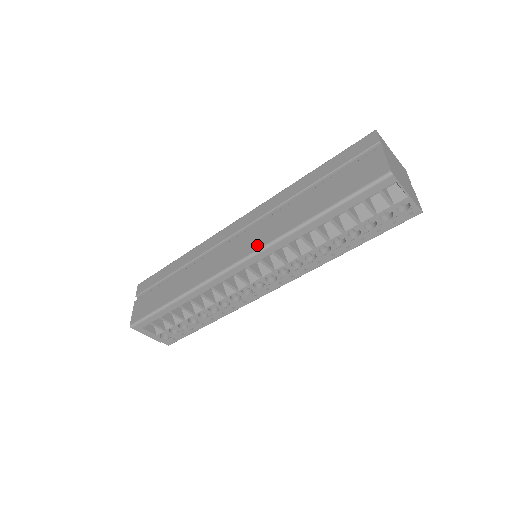
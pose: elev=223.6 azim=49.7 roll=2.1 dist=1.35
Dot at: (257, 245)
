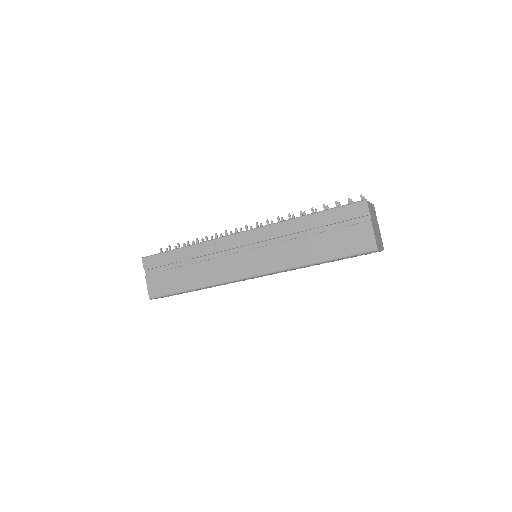
Dot at: (268, 268)
